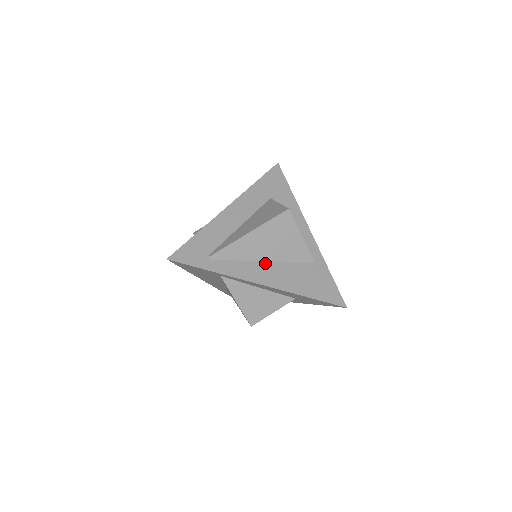
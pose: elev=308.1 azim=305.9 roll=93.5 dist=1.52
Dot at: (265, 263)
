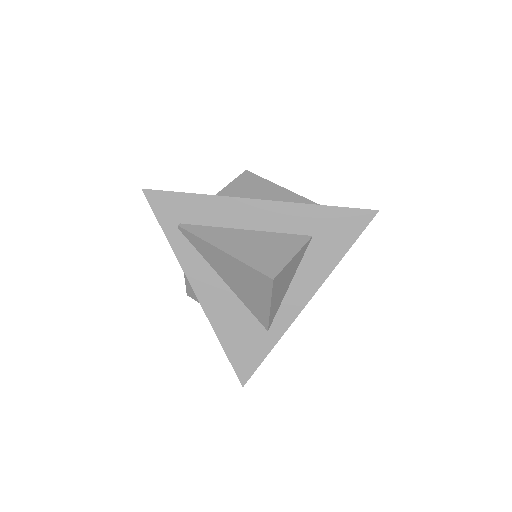
Dot at: (222, 282)
